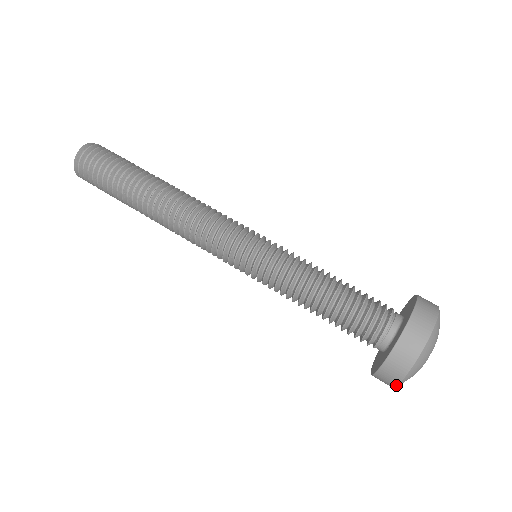
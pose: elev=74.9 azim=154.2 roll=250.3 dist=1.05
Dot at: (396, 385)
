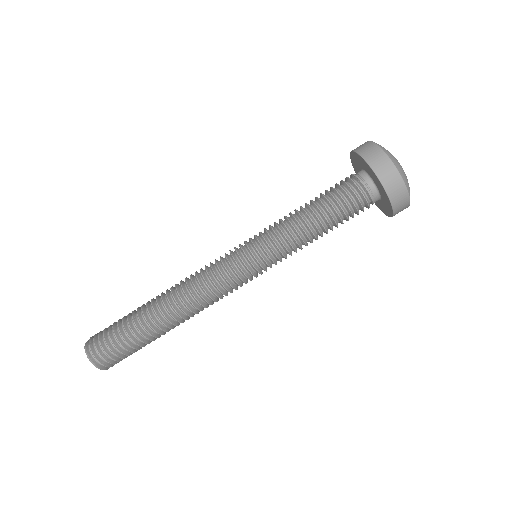
Dot at: occluded
